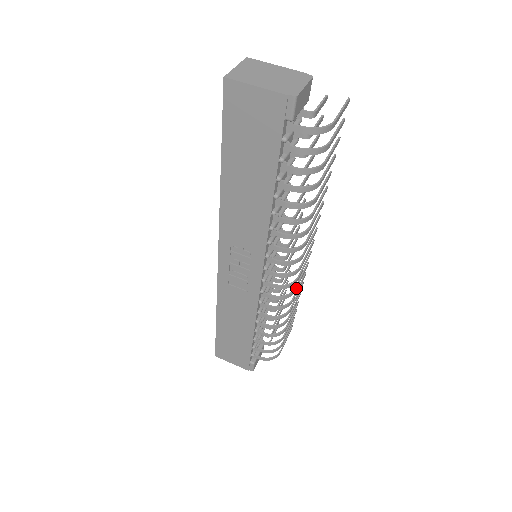
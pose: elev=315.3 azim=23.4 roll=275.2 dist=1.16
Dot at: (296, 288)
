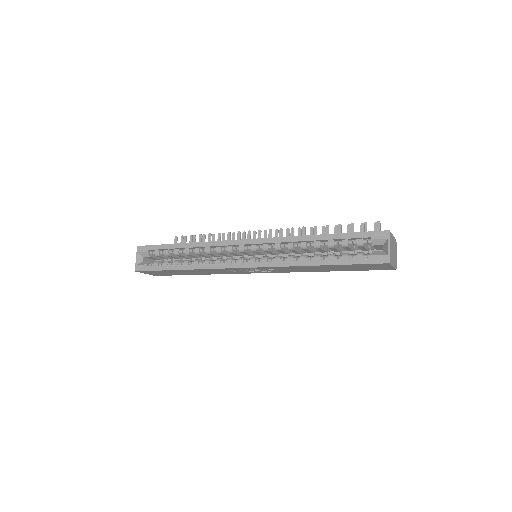
Dot at: occluded
